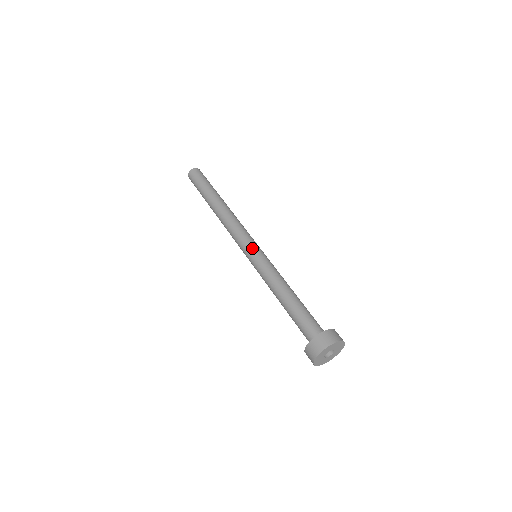
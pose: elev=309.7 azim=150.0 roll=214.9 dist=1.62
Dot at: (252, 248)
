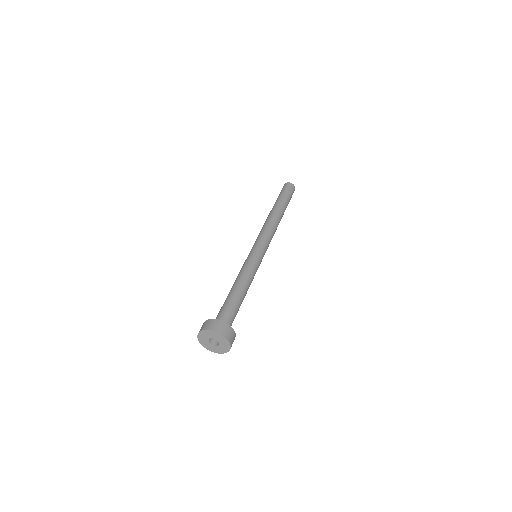
Dot at: (261, 249)
